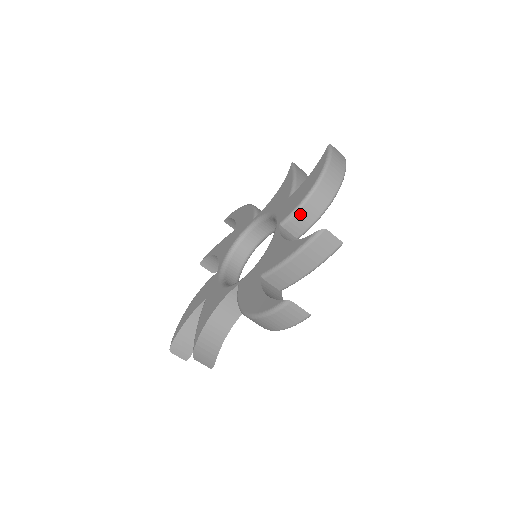
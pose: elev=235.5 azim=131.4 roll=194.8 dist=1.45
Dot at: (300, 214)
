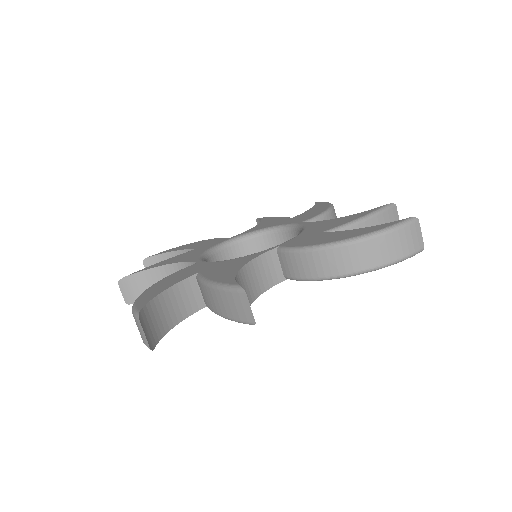
Dot at: occluded
